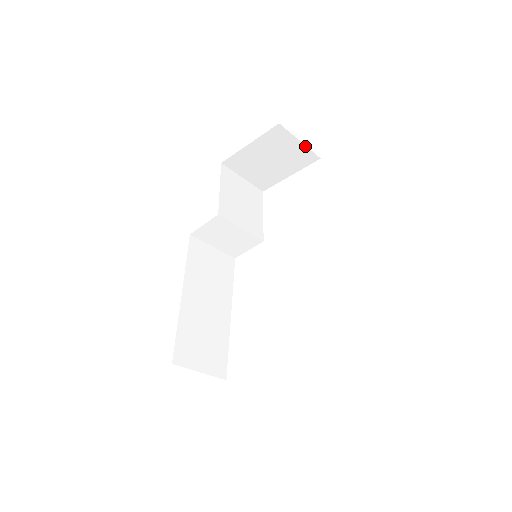
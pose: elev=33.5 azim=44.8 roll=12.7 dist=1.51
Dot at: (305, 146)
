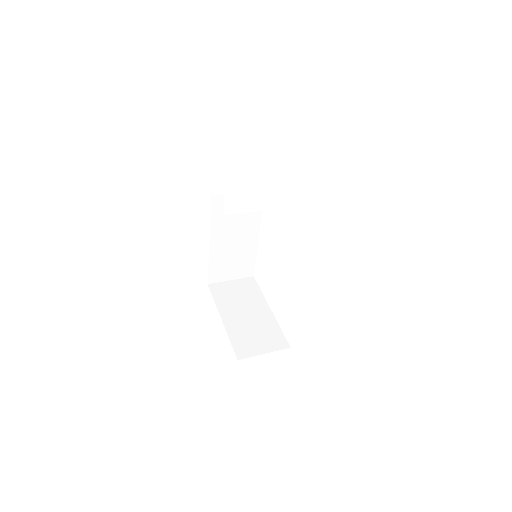
Dot at: occluded
